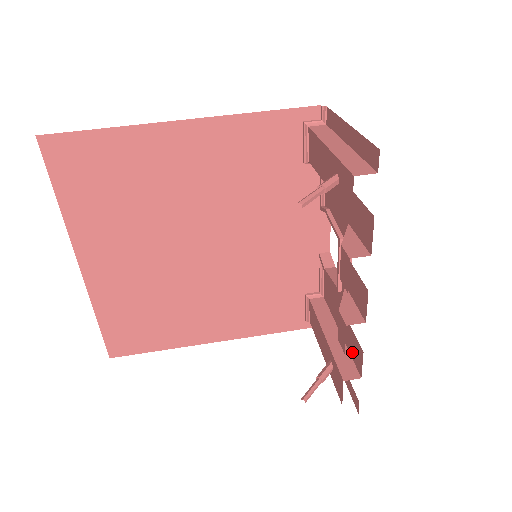
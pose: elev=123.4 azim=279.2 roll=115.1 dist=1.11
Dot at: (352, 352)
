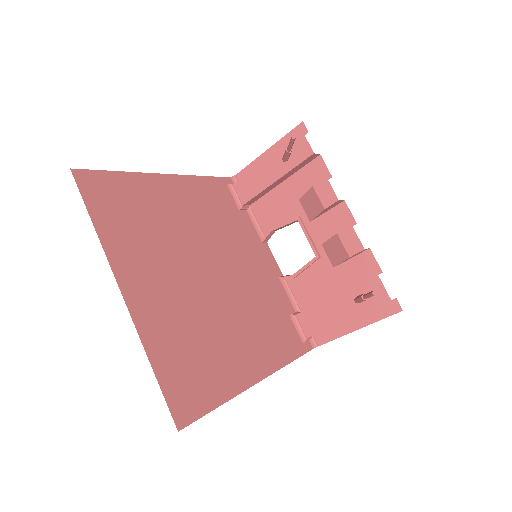
Dot at: (361, 276)
